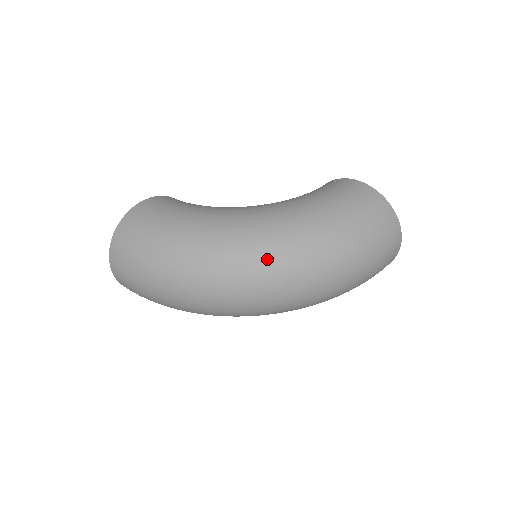
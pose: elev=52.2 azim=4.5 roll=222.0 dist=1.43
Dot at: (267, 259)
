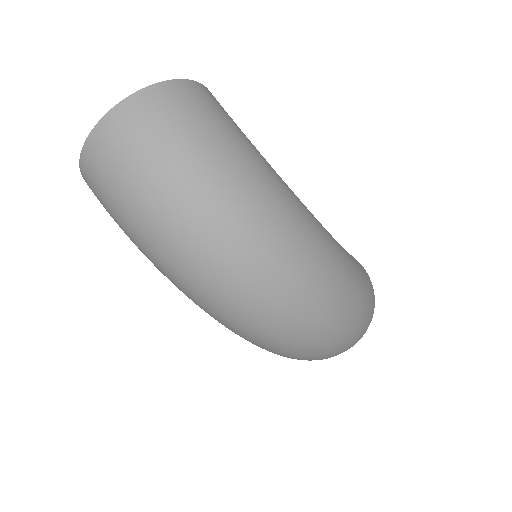
Dot at: (317, 272)
